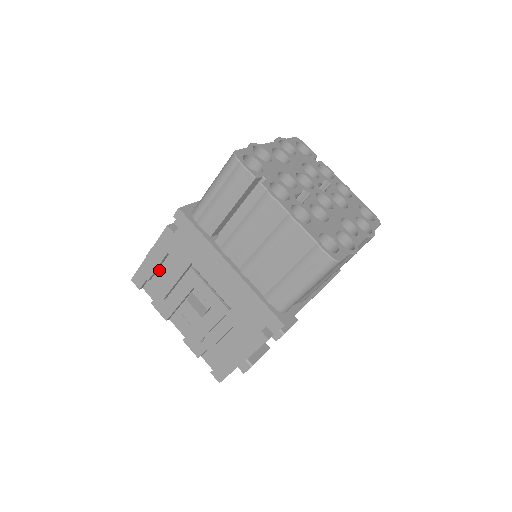
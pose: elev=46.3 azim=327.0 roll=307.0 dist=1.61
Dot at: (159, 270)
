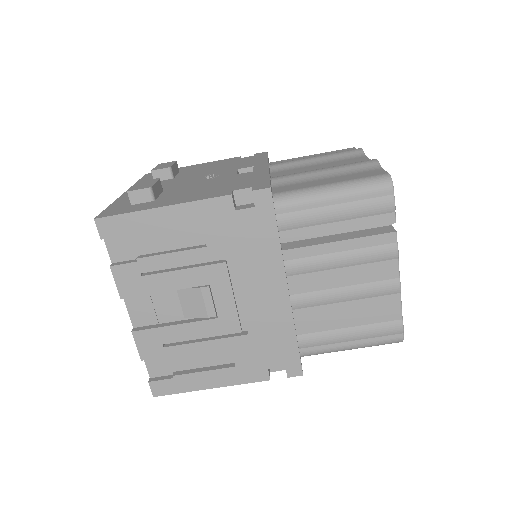
Dot at: (159, 232)
